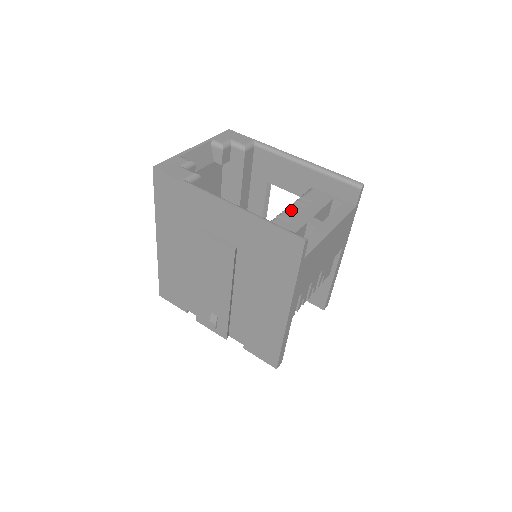
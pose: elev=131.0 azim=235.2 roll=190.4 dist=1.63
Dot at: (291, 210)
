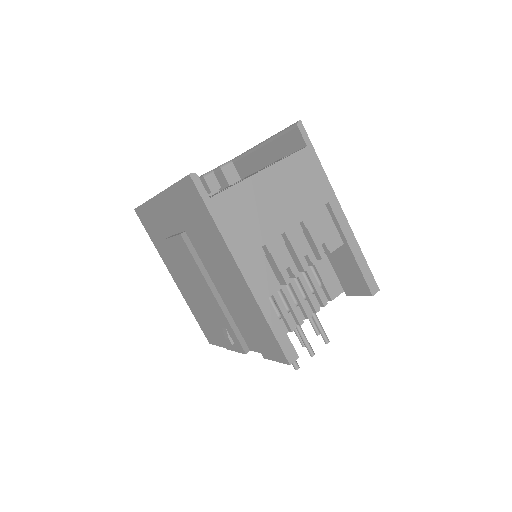
Dot at: occluded
